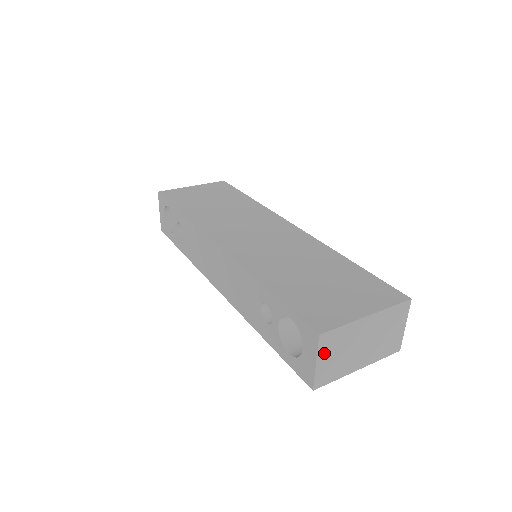
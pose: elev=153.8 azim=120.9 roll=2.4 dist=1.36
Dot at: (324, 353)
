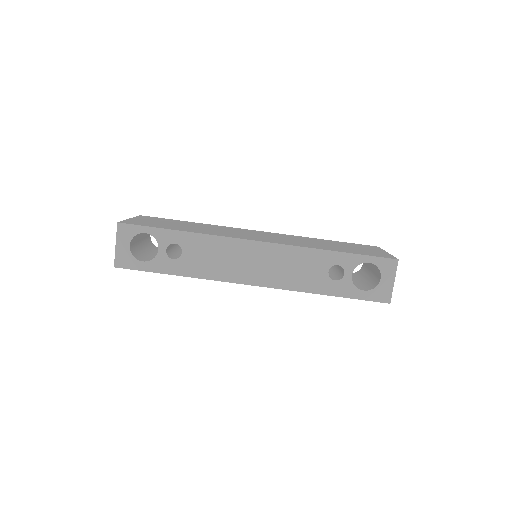
Dot at: (394, 275)
